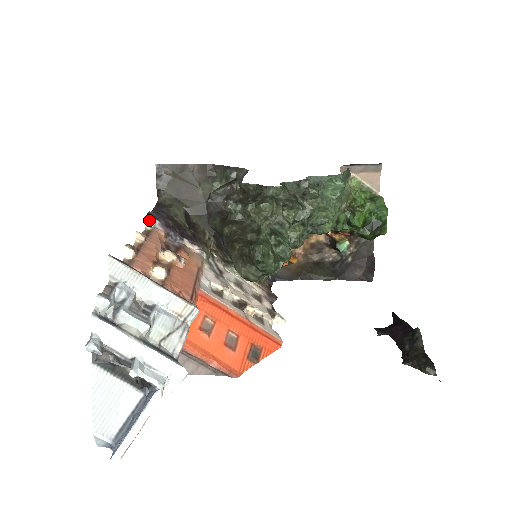
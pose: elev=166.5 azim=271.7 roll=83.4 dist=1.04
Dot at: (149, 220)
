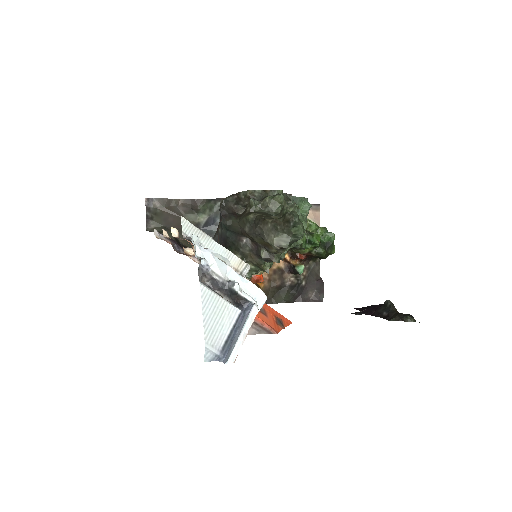
Dot at: (156, 233)
